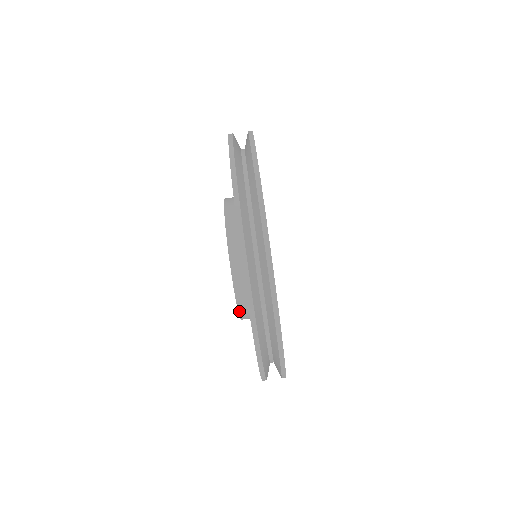
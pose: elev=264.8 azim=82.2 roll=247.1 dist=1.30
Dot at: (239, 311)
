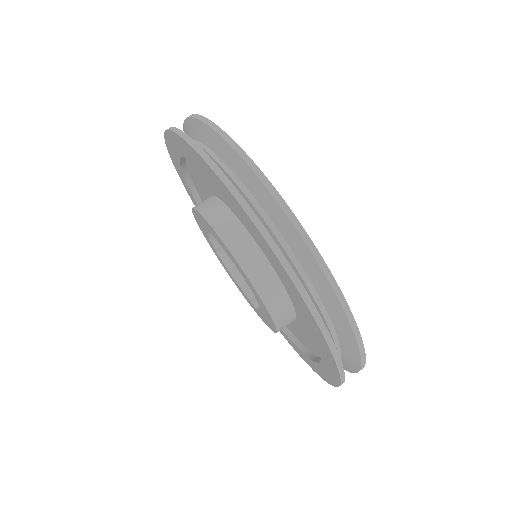
Dot at: (251, 281)
